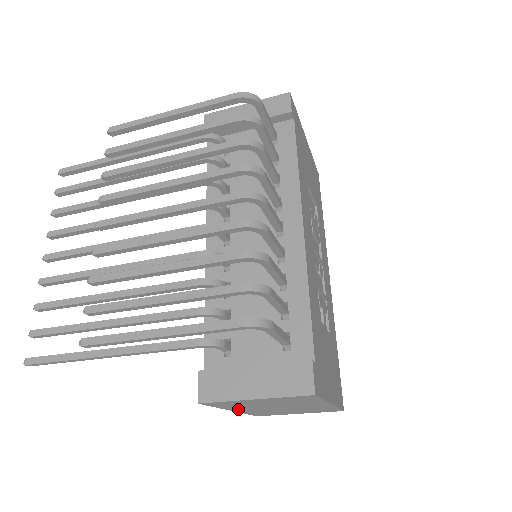
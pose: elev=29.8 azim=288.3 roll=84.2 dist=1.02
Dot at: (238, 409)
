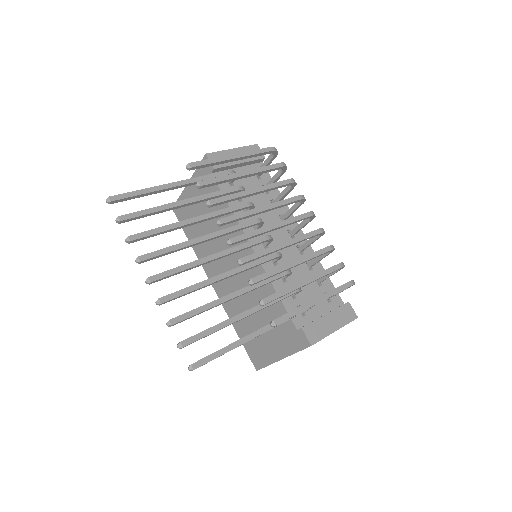
Dot at: occluded
